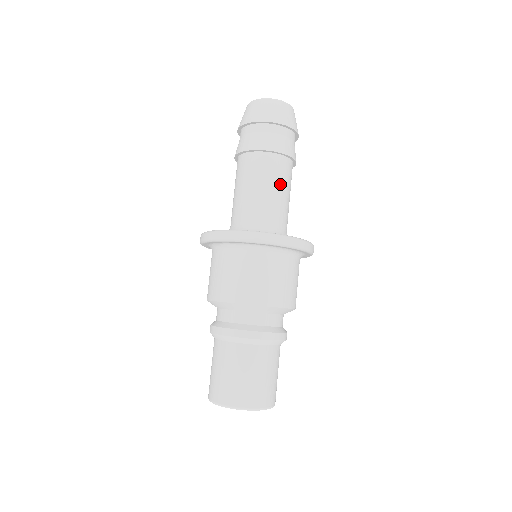
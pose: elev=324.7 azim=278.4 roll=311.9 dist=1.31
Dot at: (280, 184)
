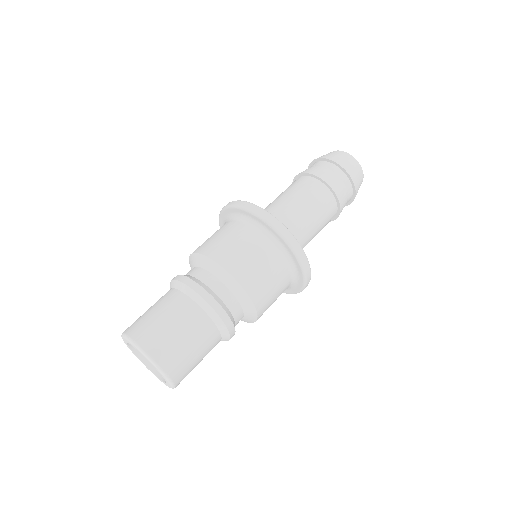
Dot at: (311, 205)
